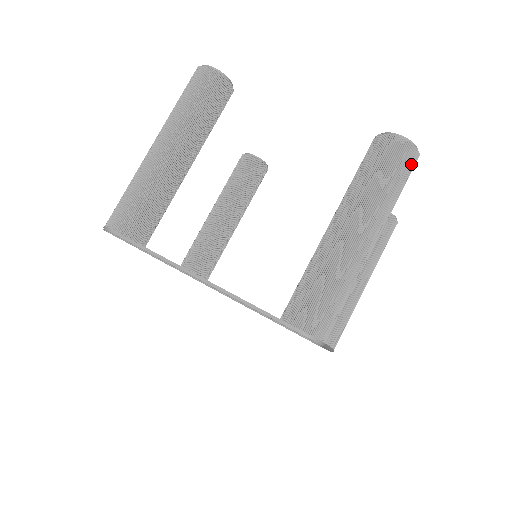
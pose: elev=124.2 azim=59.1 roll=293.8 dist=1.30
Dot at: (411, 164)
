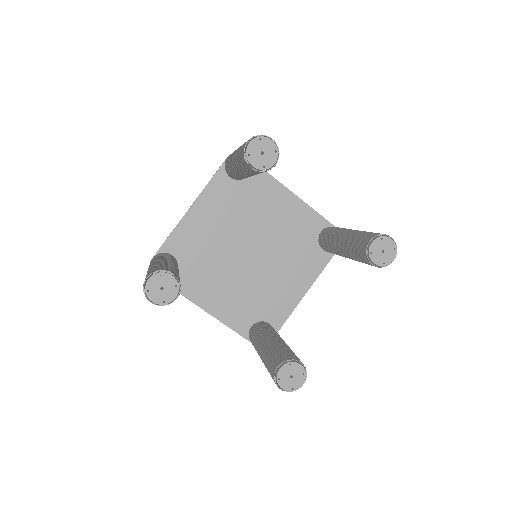
Dot at: occluded
